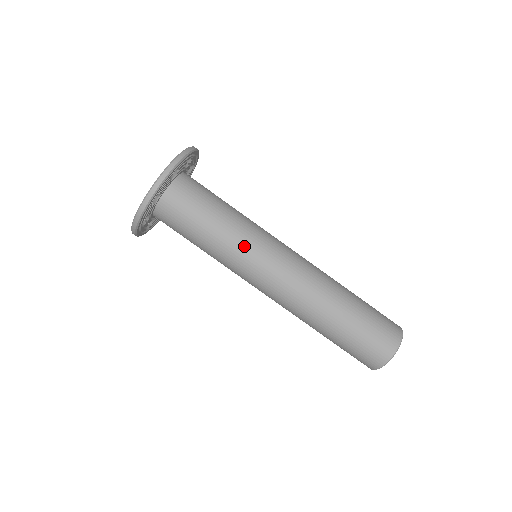
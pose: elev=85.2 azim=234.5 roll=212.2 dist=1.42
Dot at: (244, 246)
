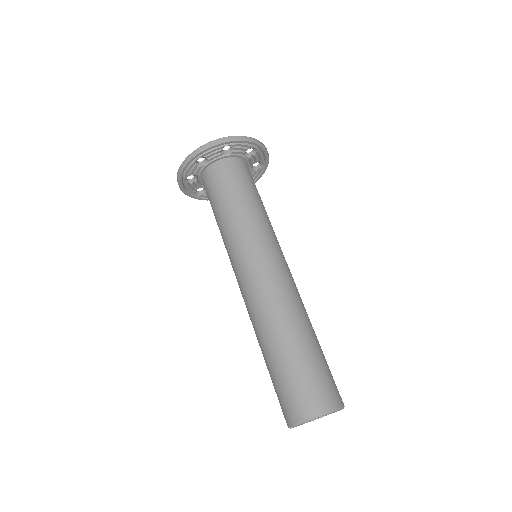
Dot at: (243, 234)
